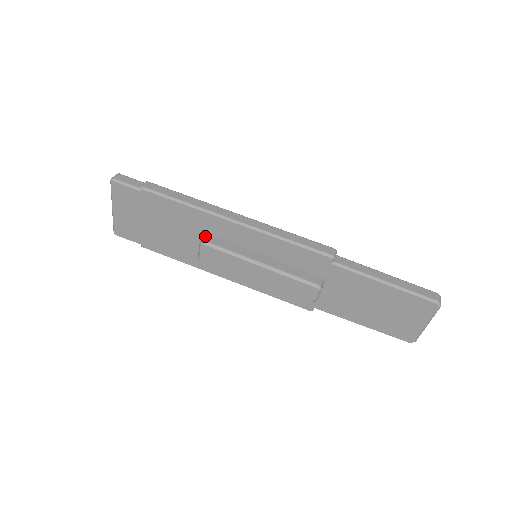
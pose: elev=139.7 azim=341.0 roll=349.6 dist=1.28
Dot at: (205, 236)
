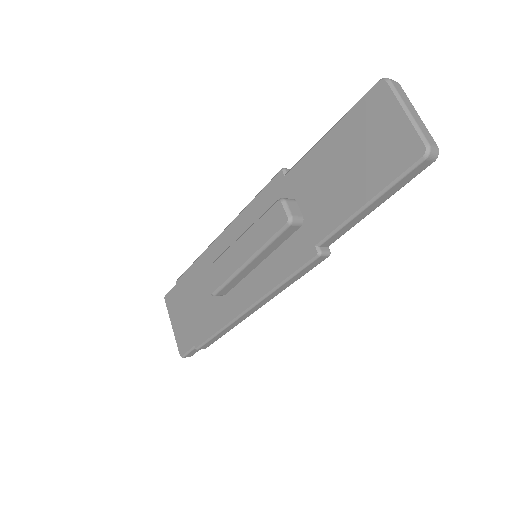
Dot at: occluded
